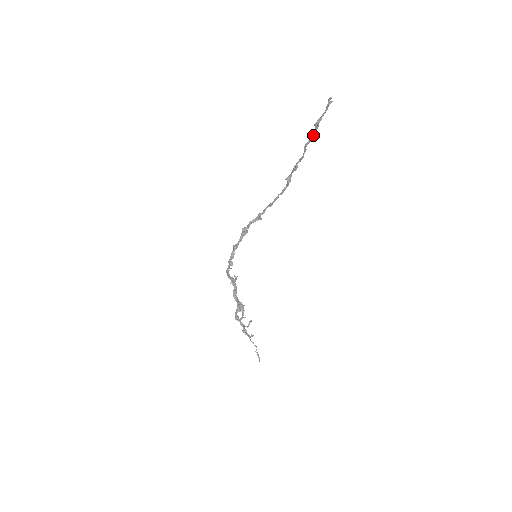
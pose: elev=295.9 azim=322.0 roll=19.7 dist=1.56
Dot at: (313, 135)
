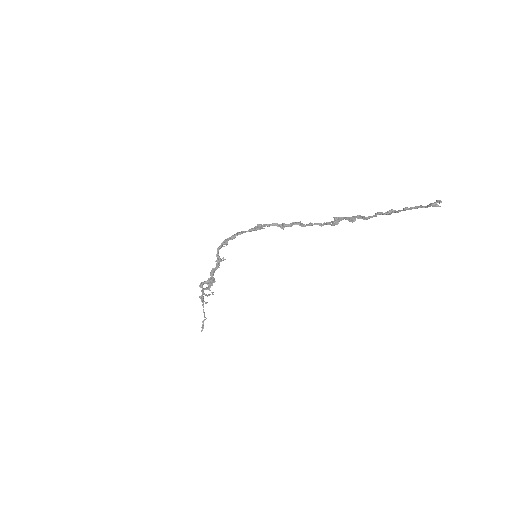
Dot at: (394, 212)
